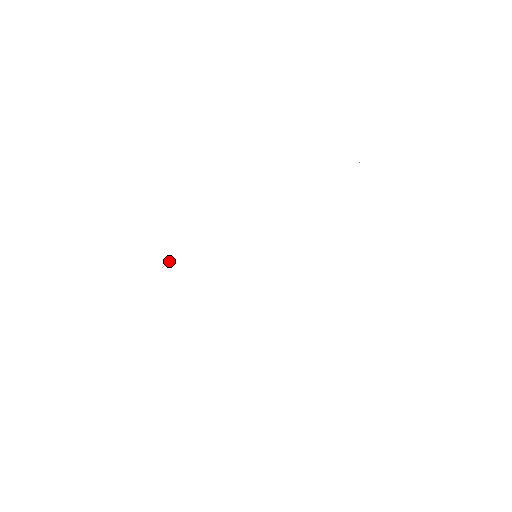
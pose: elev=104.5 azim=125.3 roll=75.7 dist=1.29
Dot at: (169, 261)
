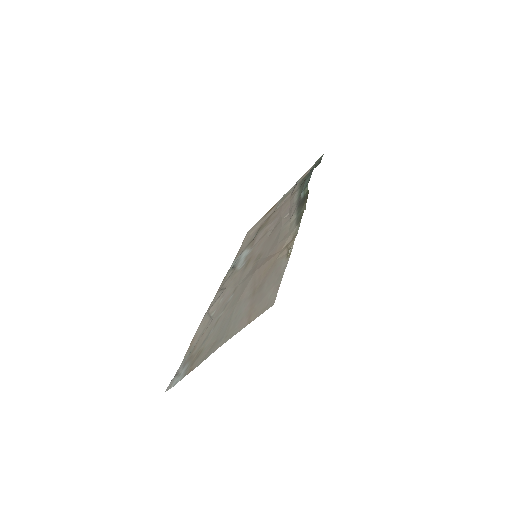
Dot at: (290, 249)
